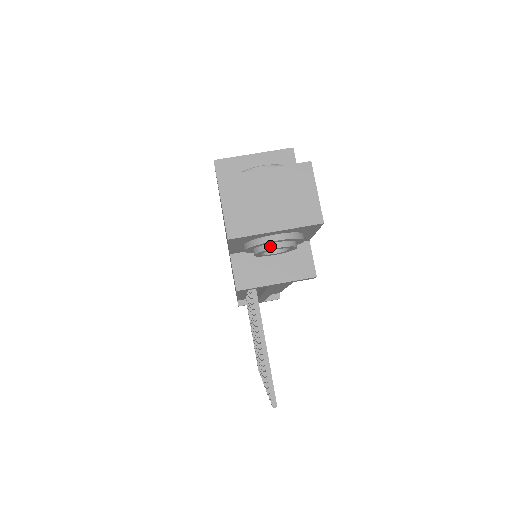
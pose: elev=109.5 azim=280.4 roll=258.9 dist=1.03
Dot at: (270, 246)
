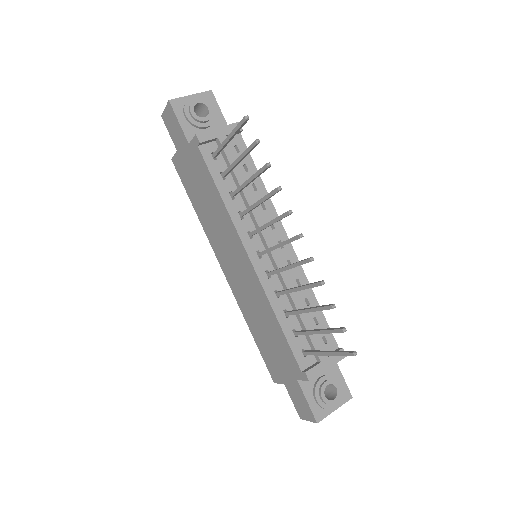
Dot at: (193, 101)
